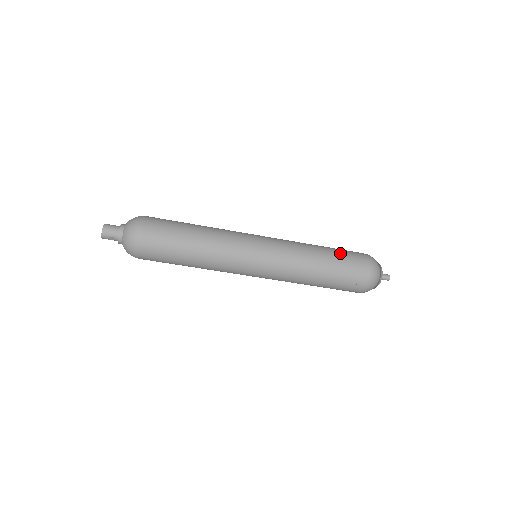
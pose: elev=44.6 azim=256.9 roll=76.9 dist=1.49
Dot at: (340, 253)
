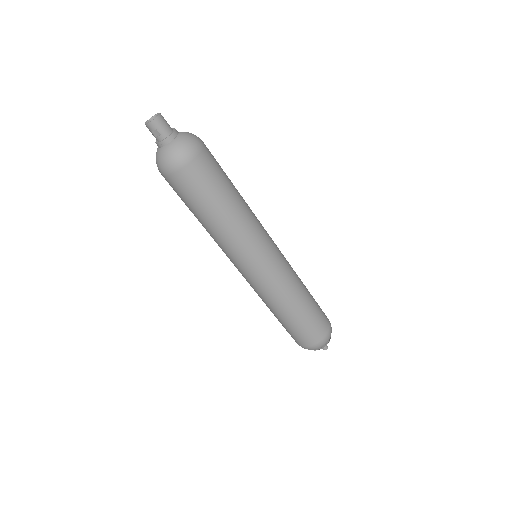
Dot at: (317, 304)
